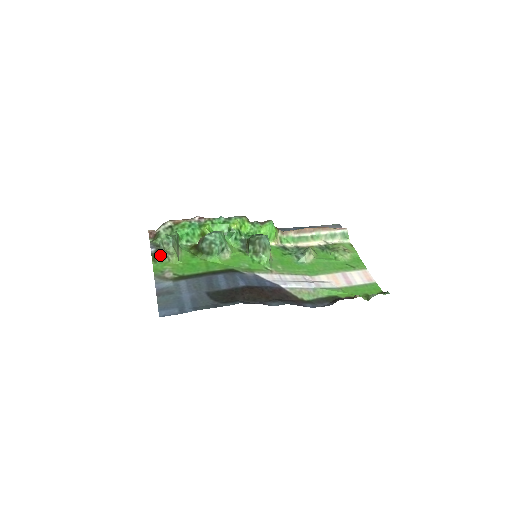
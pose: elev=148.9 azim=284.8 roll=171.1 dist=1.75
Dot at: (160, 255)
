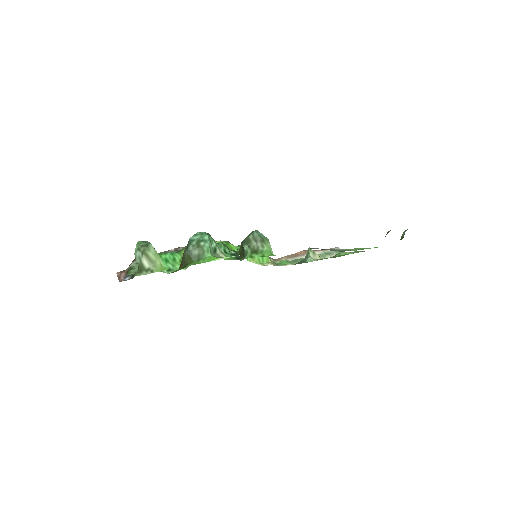
Dot at: (139, 273)
